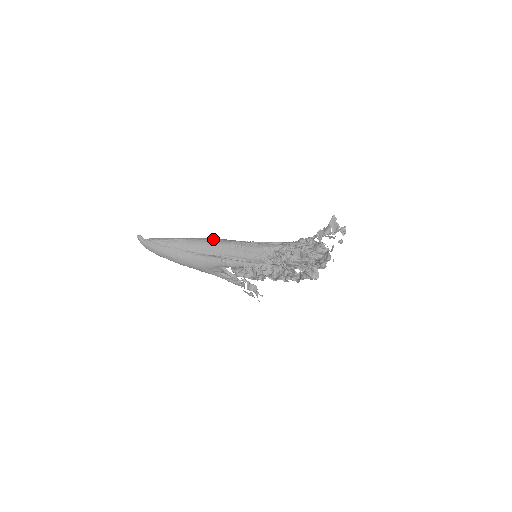
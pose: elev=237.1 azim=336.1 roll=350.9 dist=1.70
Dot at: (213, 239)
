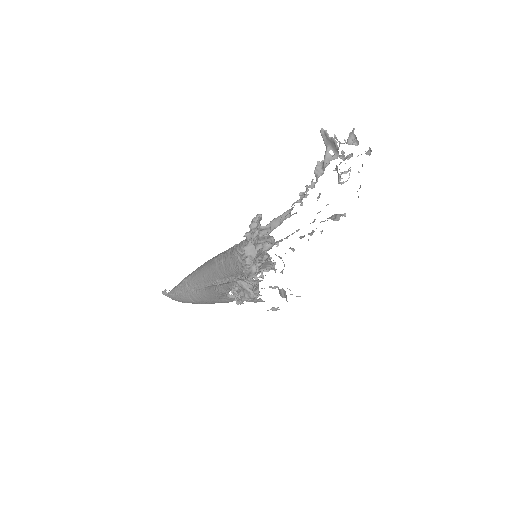
Dot at: (205, 264)
